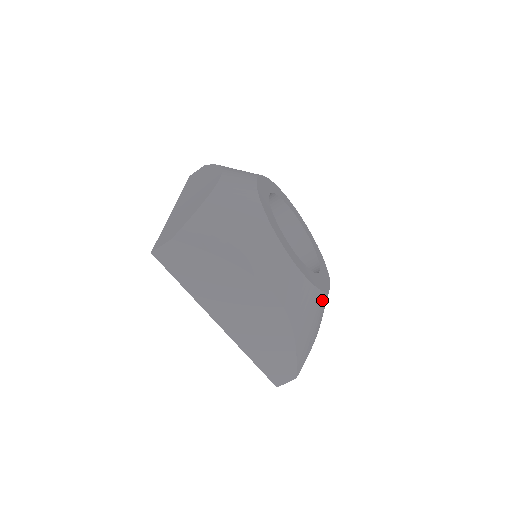
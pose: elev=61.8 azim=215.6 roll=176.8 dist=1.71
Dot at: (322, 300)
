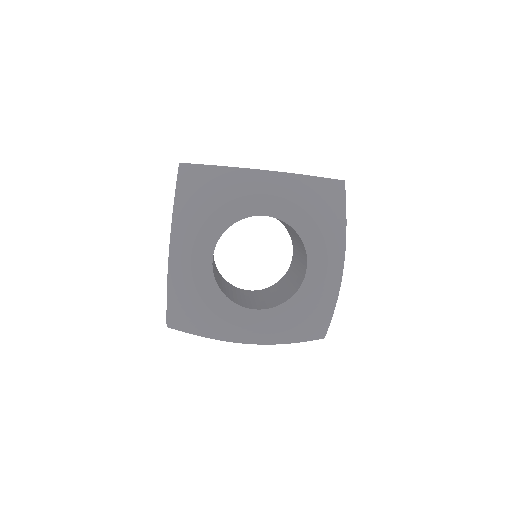
Dot at: (307, 314)
